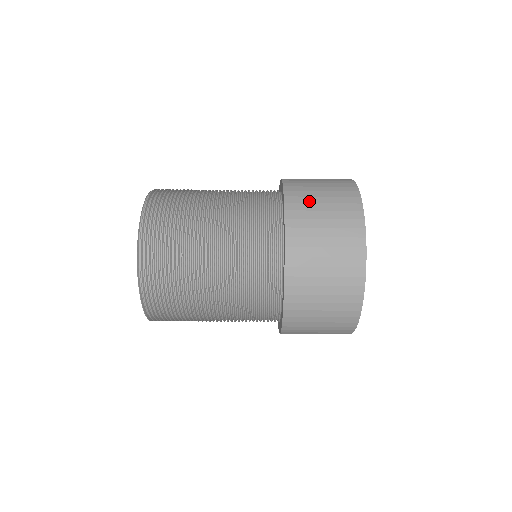
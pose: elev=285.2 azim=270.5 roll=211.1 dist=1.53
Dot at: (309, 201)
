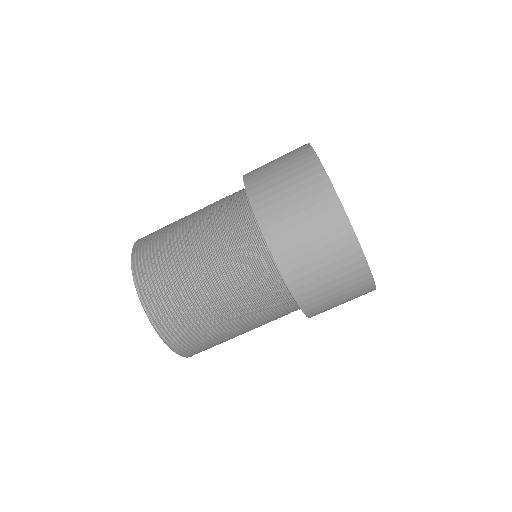
Dot at: (296, 244)
